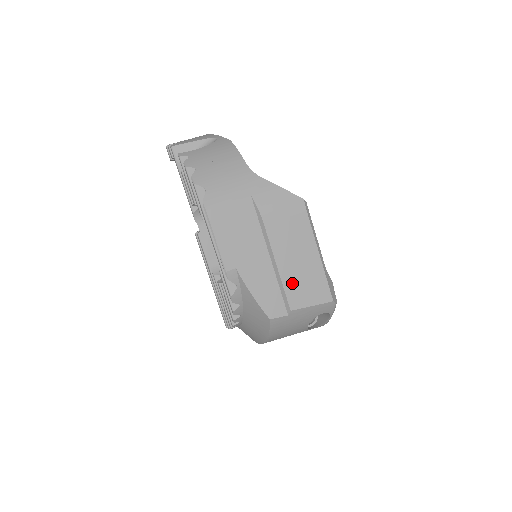
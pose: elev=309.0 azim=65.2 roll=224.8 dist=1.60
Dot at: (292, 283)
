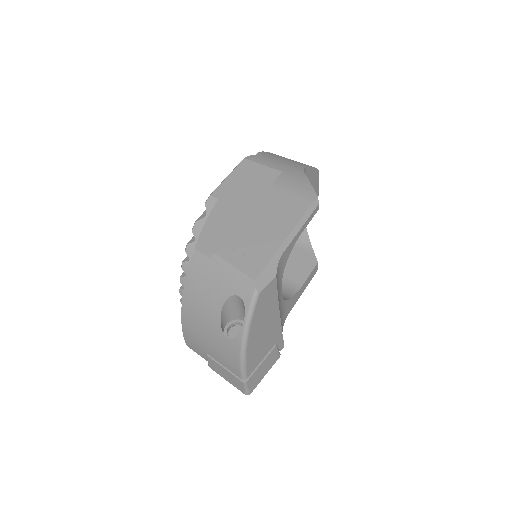
Dot at: (240, 237)
